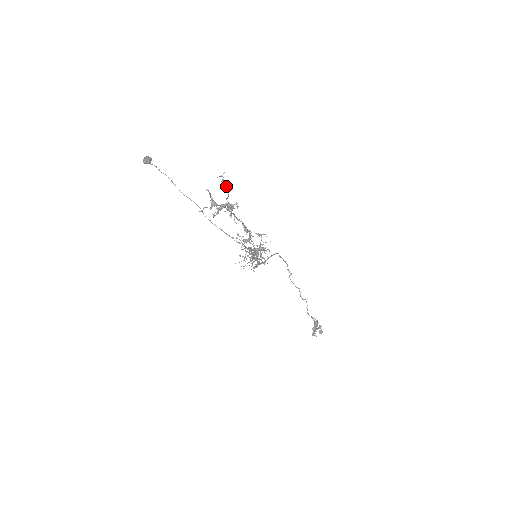
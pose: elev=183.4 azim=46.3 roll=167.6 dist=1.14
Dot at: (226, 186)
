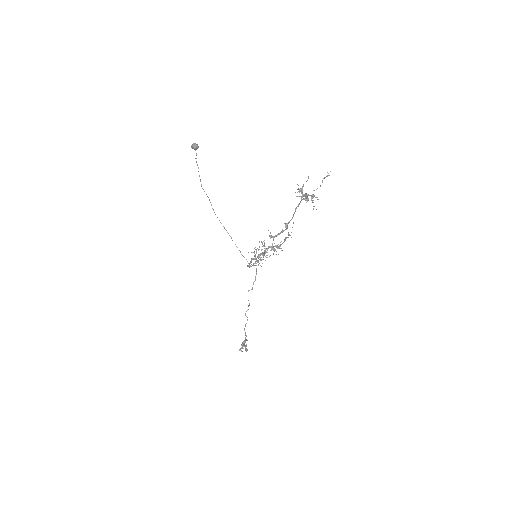
Dot at: occluded
